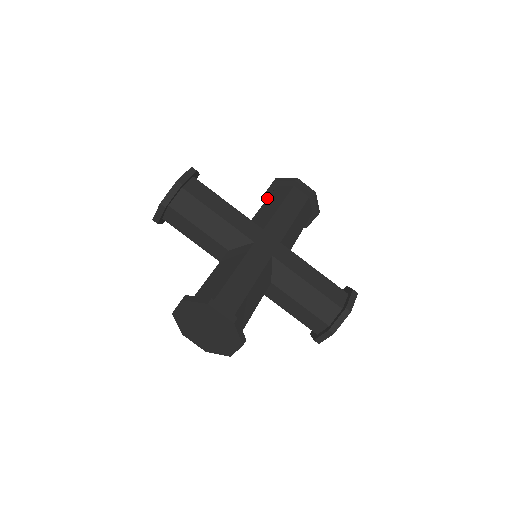
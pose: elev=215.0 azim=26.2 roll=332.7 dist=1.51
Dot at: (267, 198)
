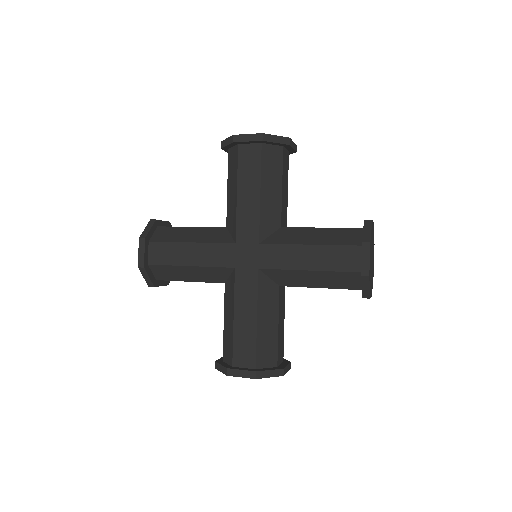
Dot at: (227, 179)
